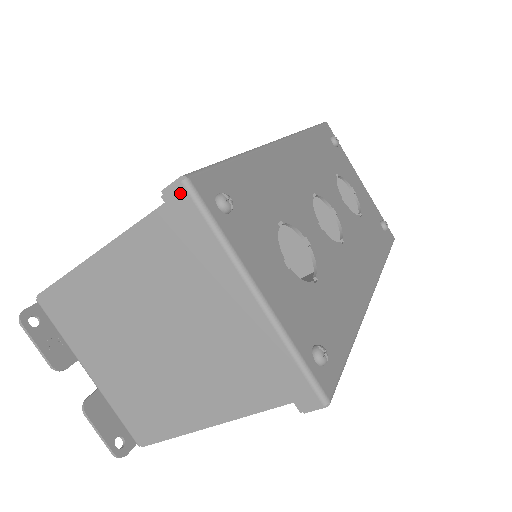
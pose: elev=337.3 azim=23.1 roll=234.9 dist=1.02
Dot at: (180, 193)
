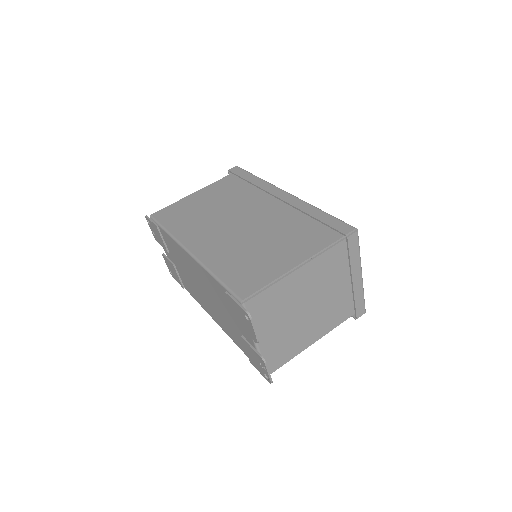
Dot at: (355, 236)
